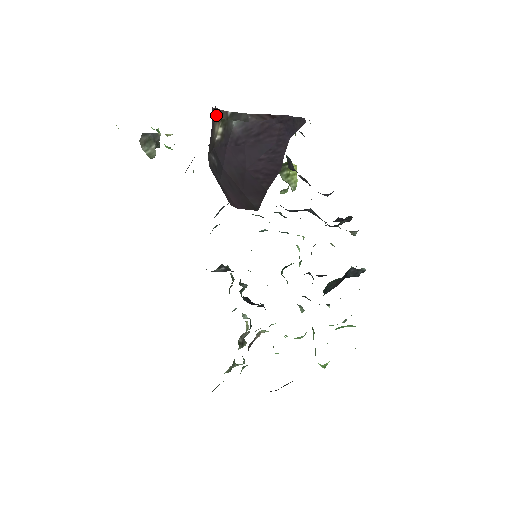
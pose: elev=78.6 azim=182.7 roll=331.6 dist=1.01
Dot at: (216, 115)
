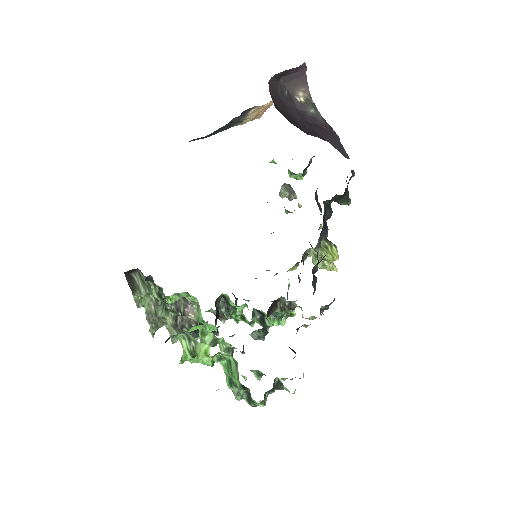
Dot at: (305, 86)
